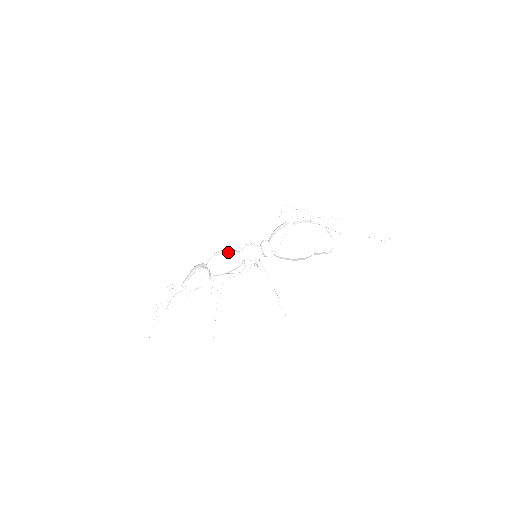
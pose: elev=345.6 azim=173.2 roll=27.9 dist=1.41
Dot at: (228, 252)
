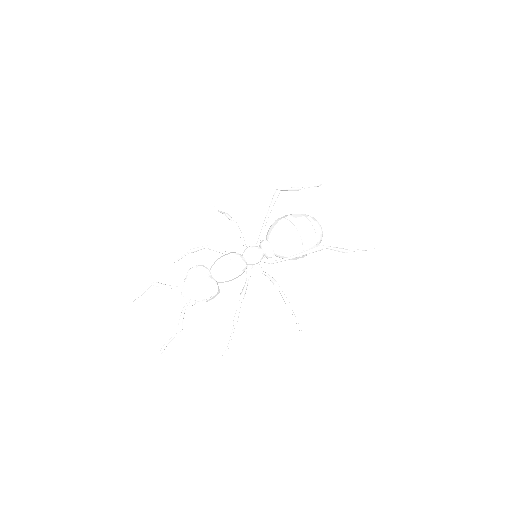
Dot at: (239, 266)
